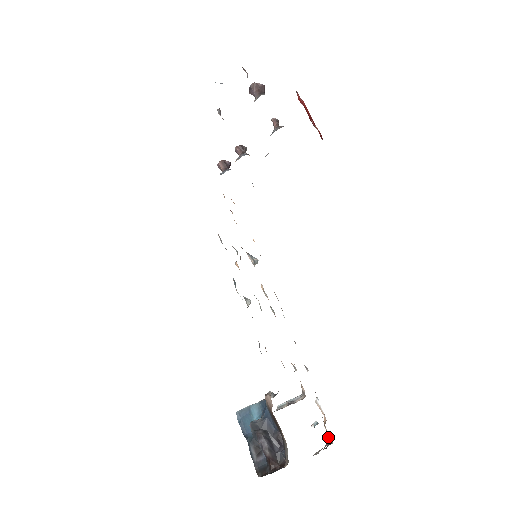
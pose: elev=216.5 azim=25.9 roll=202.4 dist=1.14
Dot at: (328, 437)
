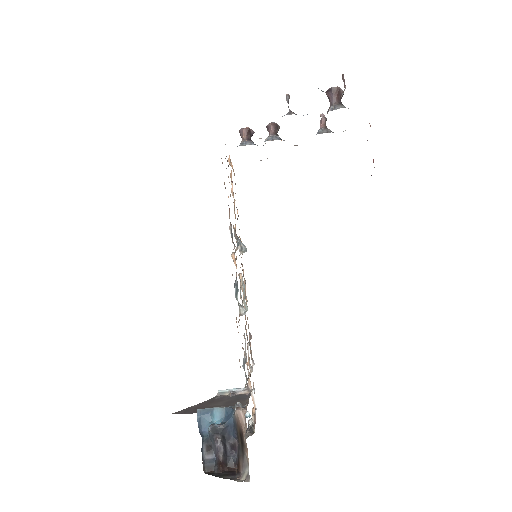
Dot at: (251, 424)
